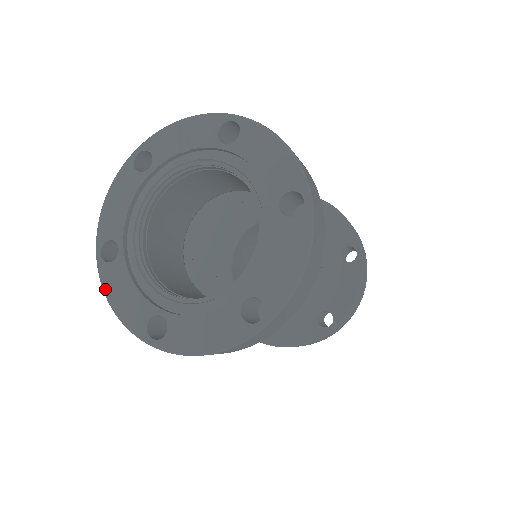
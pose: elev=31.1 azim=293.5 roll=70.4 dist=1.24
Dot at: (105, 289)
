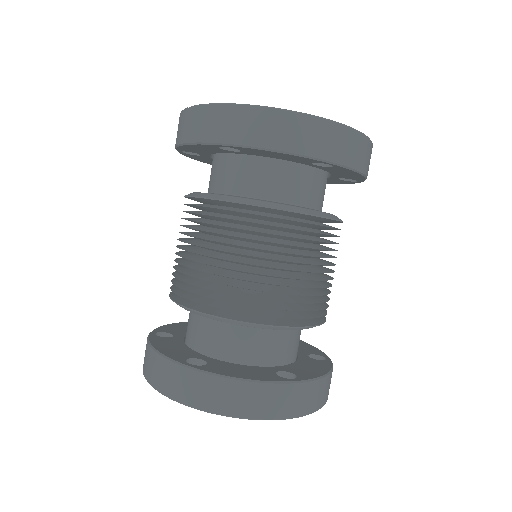
Dot at: occluded
